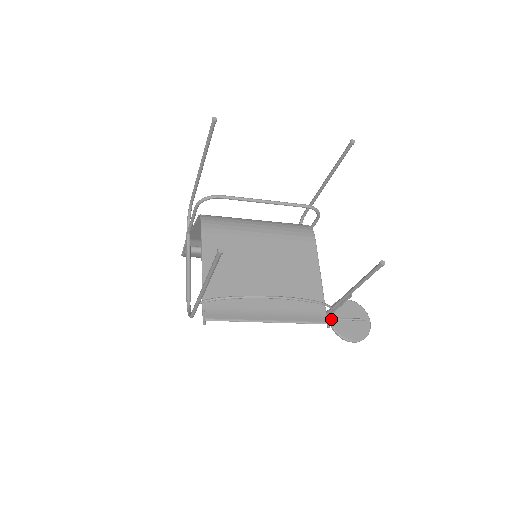
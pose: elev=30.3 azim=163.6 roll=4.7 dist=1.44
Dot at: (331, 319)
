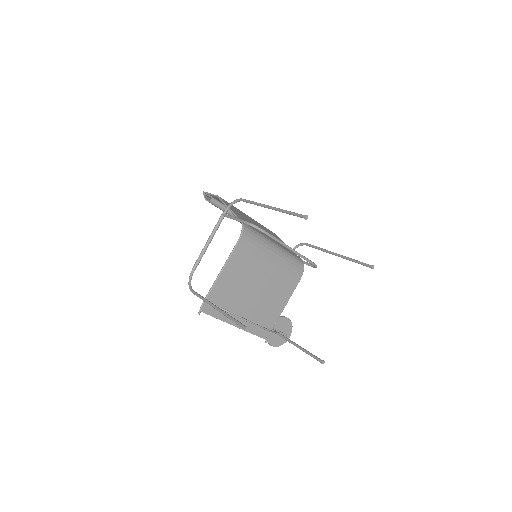
Dot at: occluded
